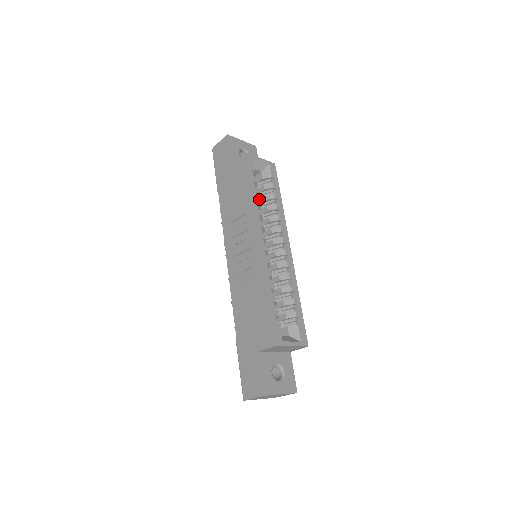
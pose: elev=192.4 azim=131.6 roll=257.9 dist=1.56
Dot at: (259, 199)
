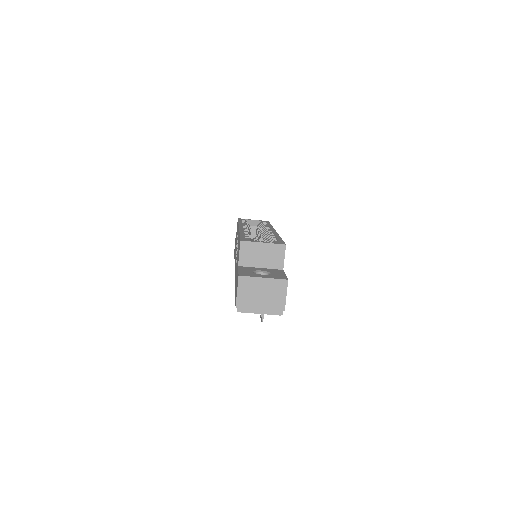
Dot at: (245, 223)
